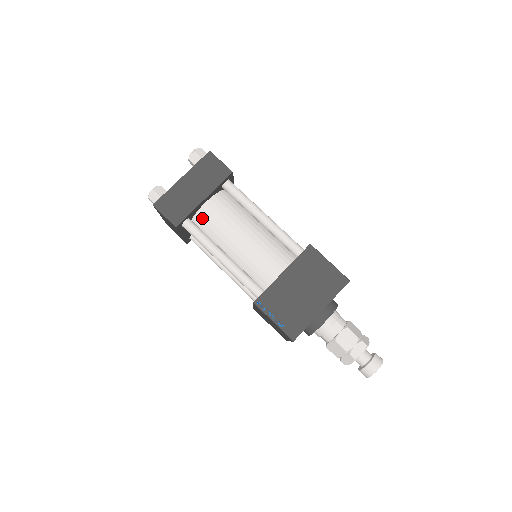
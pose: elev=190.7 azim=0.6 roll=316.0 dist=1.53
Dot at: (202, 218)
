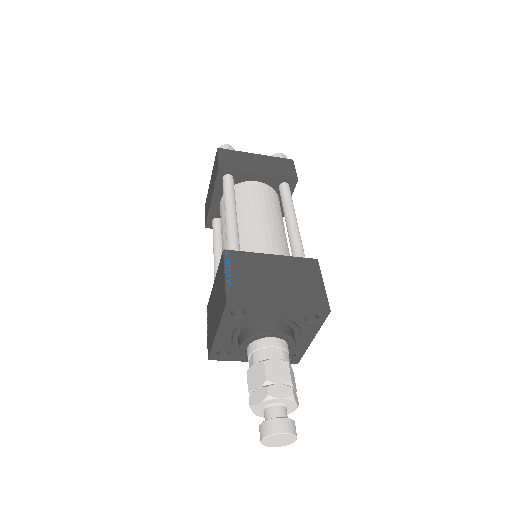
Dot at: (243, 187)
